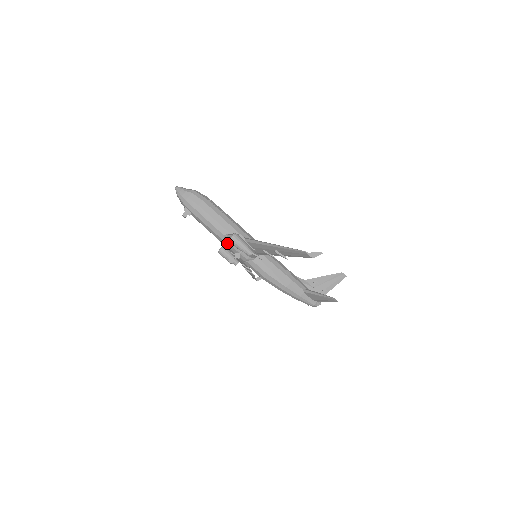
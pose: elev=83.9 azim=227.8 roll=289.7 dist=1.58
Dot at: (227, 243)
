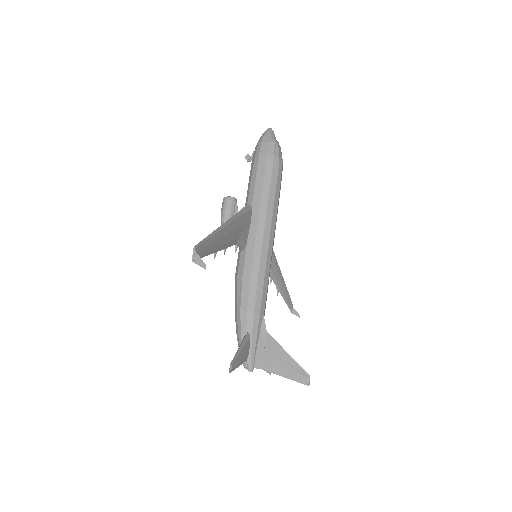
Dot at: occluded
